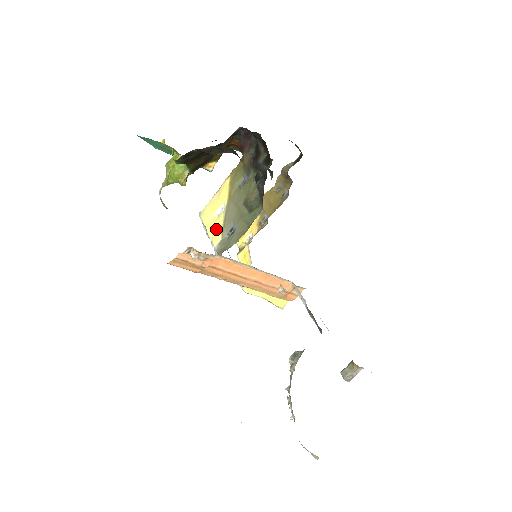
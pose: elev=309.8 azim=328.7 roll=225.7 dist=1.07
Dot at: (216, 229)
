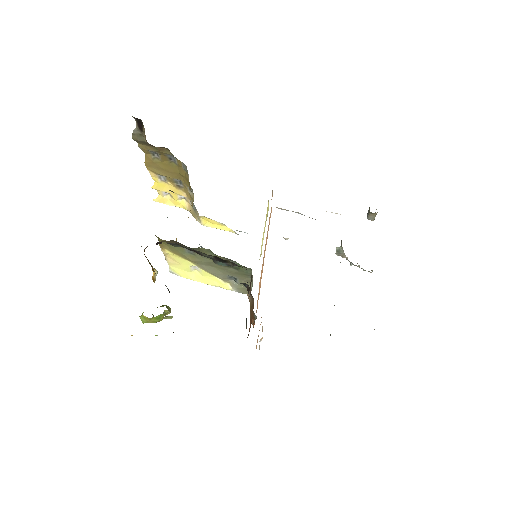
Dot at: (213, 280)
